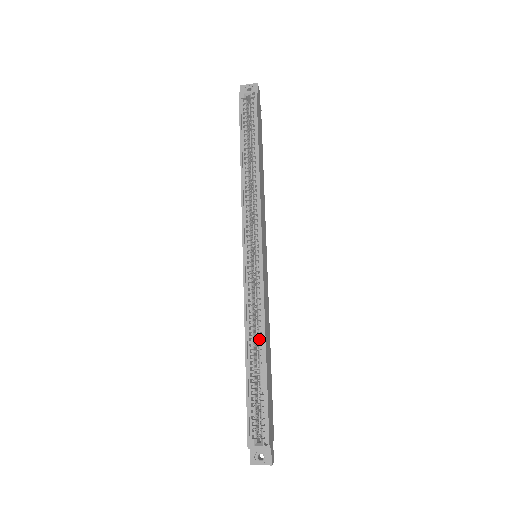
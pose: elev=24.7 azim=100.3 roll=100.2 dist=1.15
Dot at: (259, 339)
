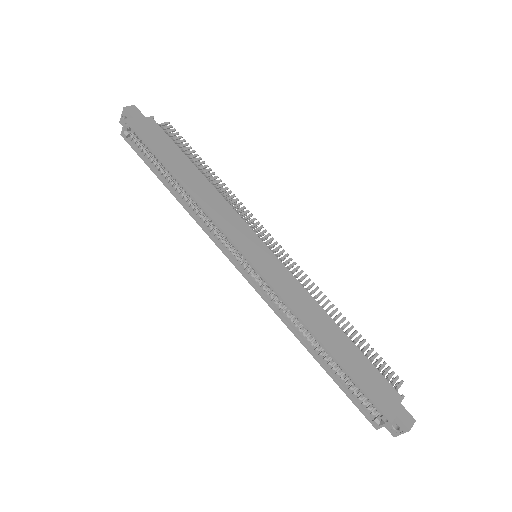
Dot at: (310, 334)
